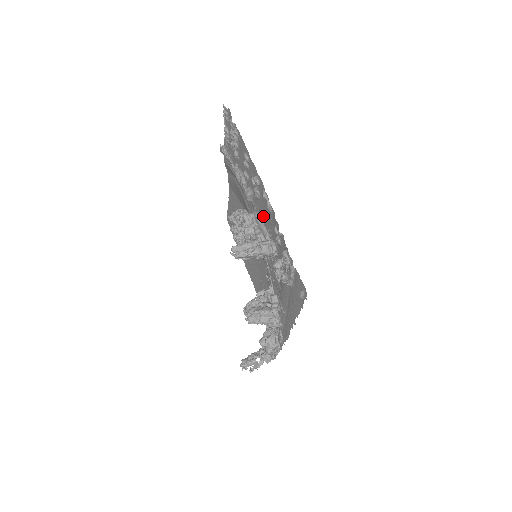
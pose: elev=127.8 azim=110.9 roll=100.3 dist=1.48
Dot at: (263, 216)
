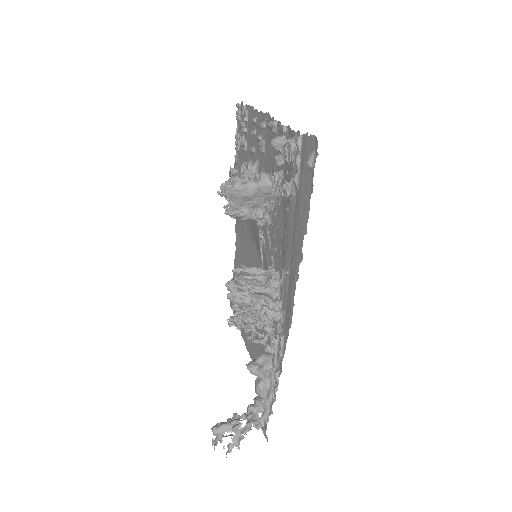
Dot at: (267, 168)
